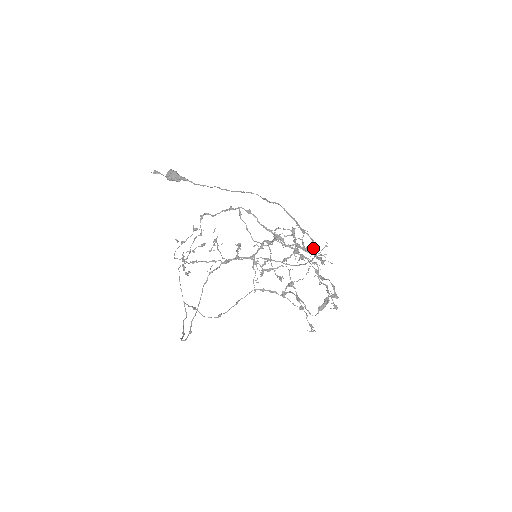
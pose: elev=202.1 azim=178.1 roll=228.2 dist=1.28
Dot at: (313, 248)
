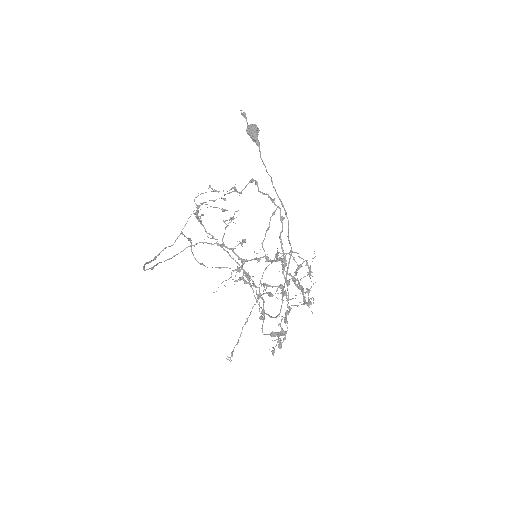
Dot at: (308, 289)
